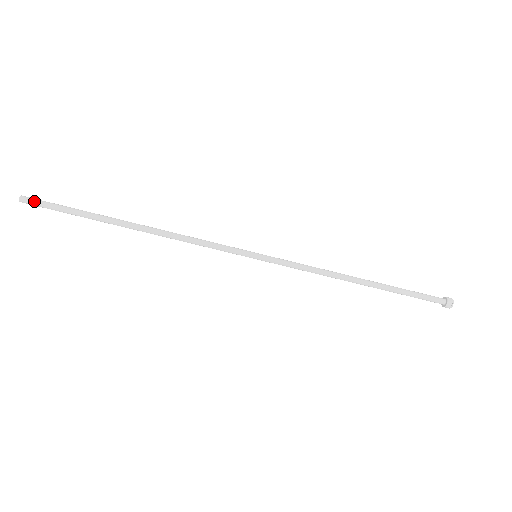
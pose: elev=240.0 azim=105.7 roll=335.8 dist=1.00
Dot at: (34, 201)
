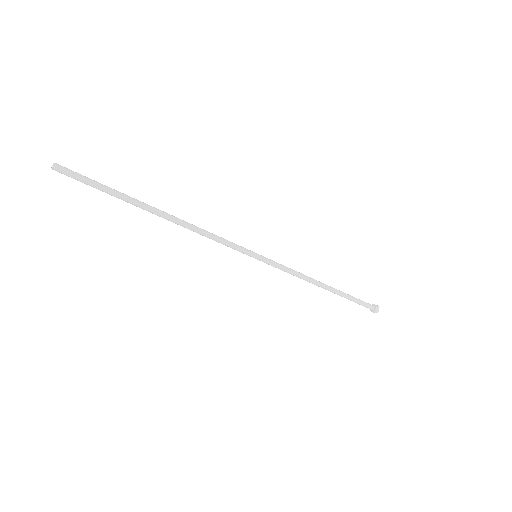
Dot at: (69, 171)
